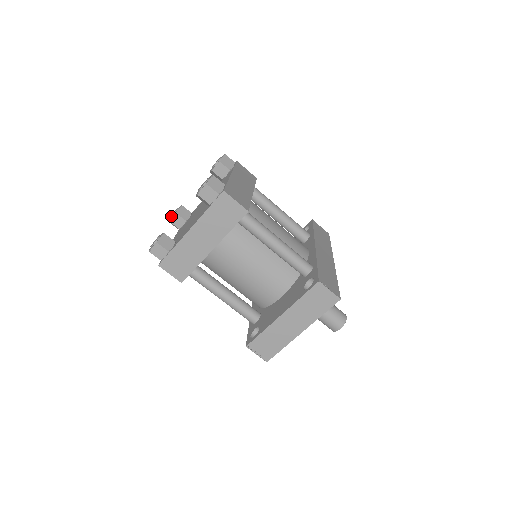
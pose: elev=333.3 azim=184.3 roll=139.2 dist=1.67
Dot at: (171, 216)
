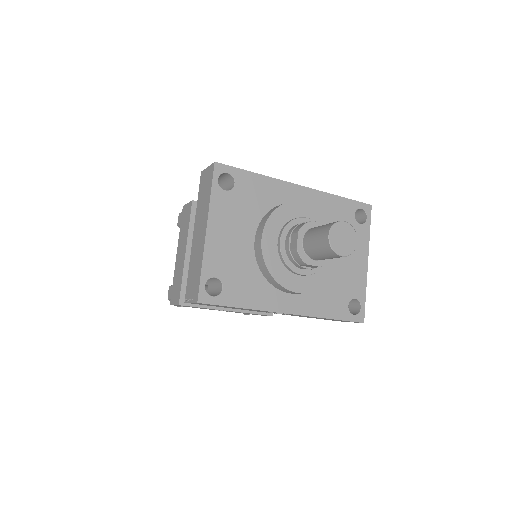
Dot at: occluded
